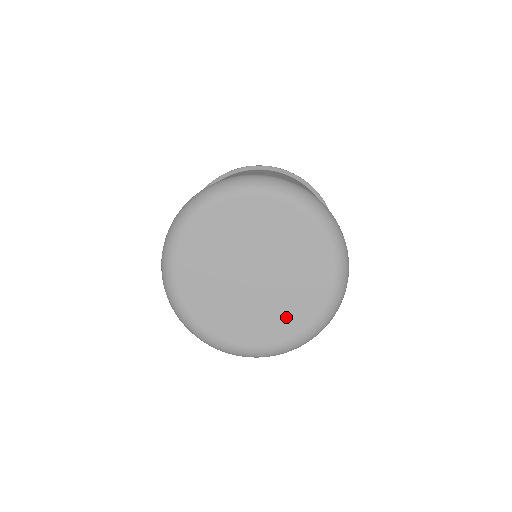
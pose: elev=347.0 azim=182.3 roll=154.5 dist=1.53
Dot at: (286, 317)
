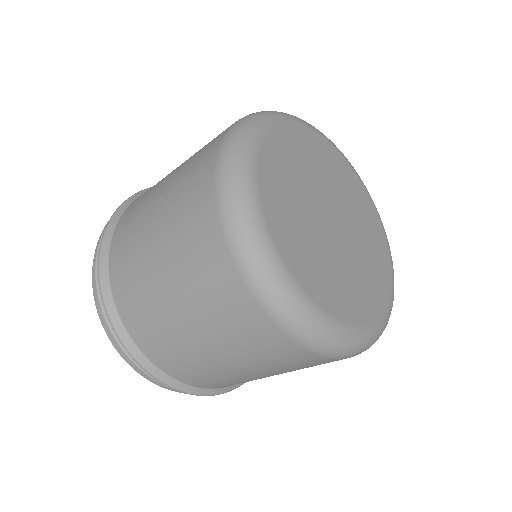
Dot at: (363, 291)
